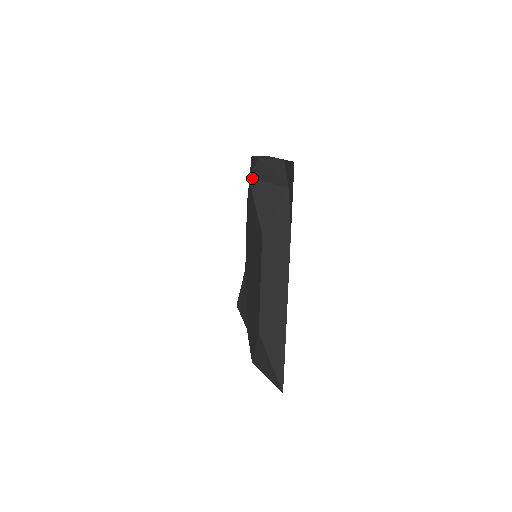
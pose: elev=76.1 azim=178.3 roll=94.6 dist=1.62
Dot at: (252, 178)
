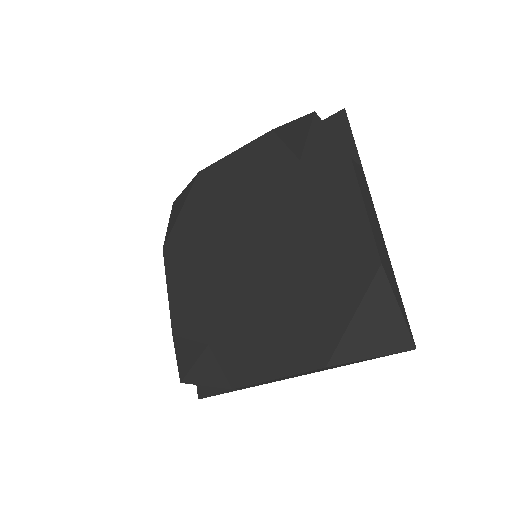
Dot at: (316, 114)
